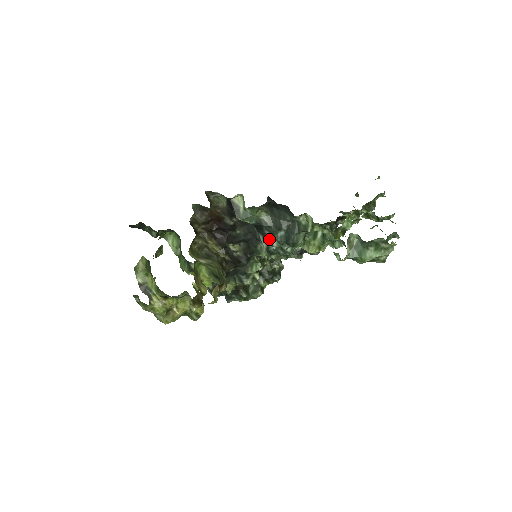
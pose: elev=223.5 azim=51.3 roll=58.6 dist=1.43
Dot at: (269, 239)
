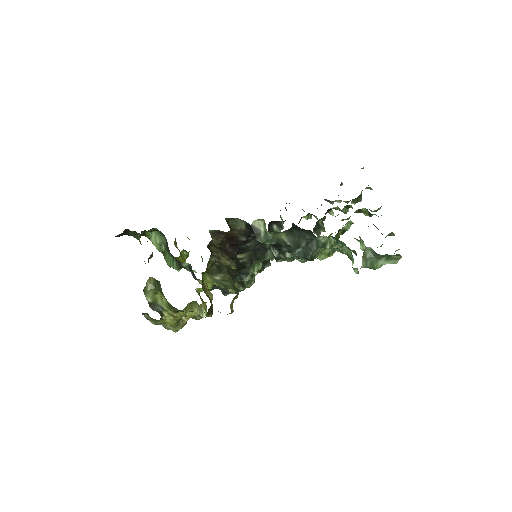
Dot at: (283, 252)
